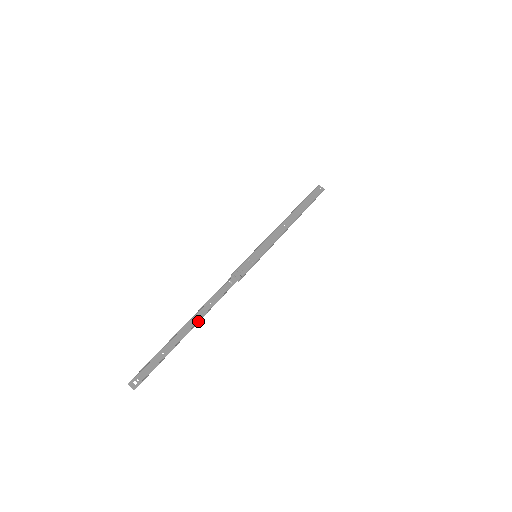
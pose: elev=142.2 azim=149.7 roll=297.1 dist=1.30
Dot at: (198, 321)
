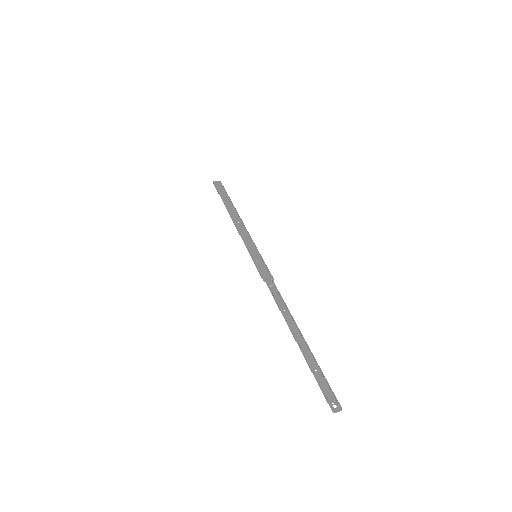
Dot at: (297, 328)
